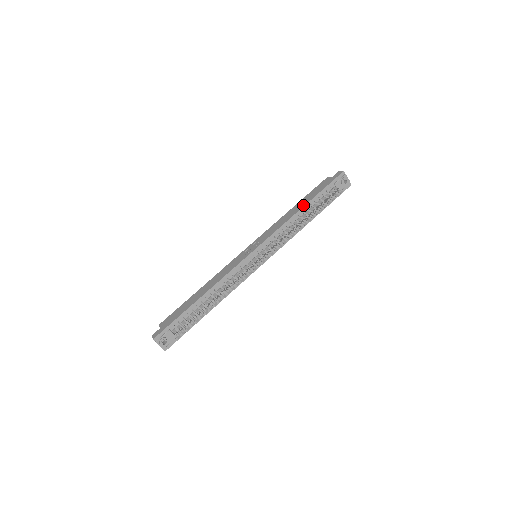
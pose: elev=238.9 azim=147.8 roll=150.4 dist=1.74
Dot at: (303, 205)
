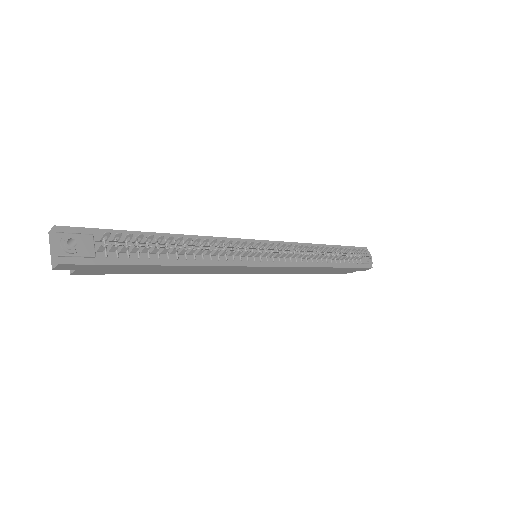
Dot at: (323, 245)
